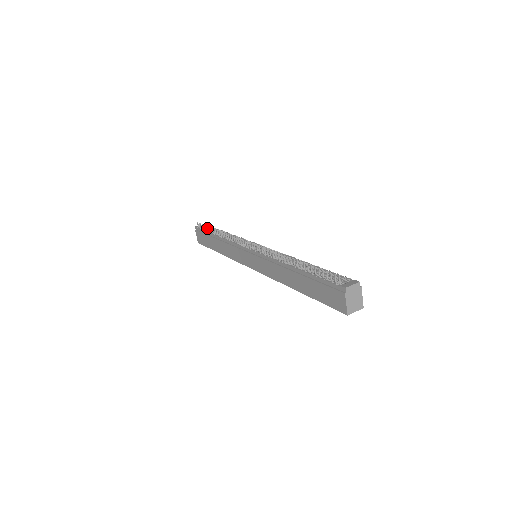
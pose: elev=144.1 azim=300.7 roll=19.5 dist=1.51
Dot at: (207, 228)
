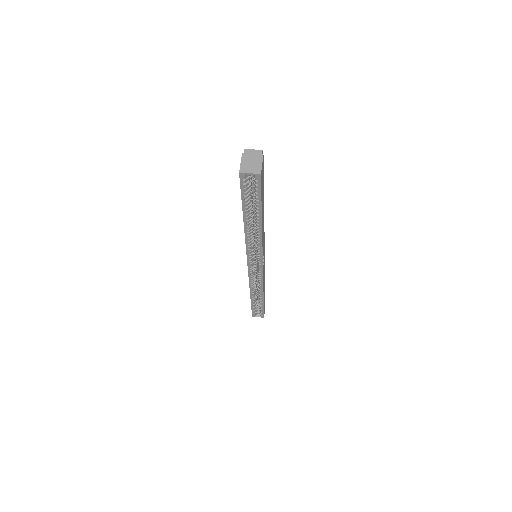
Dot at: occluded
